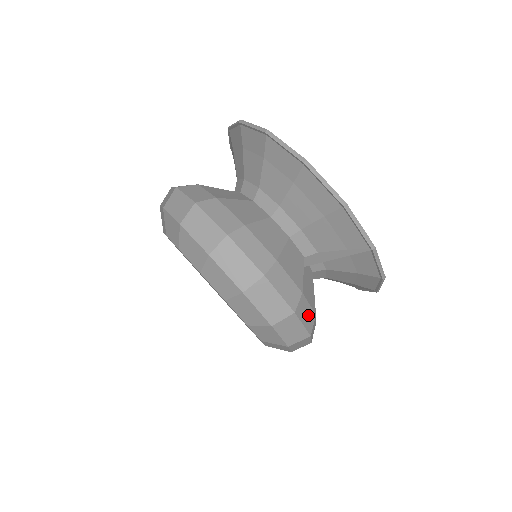
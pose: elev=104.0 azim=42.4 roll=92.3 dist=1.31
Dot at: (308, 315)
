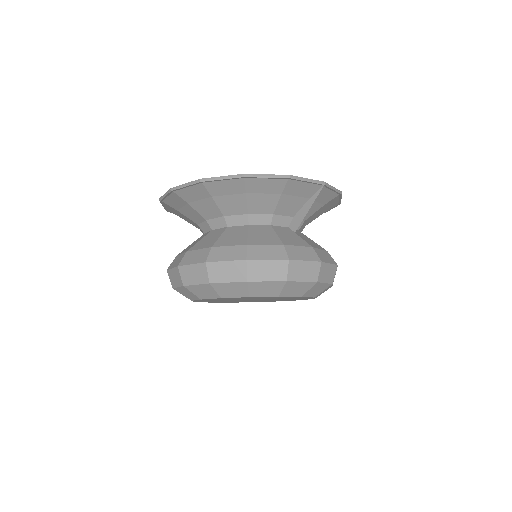
Dot at: (326, 256)
